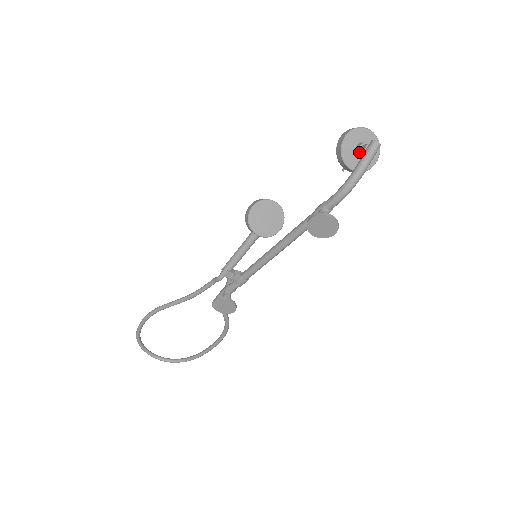
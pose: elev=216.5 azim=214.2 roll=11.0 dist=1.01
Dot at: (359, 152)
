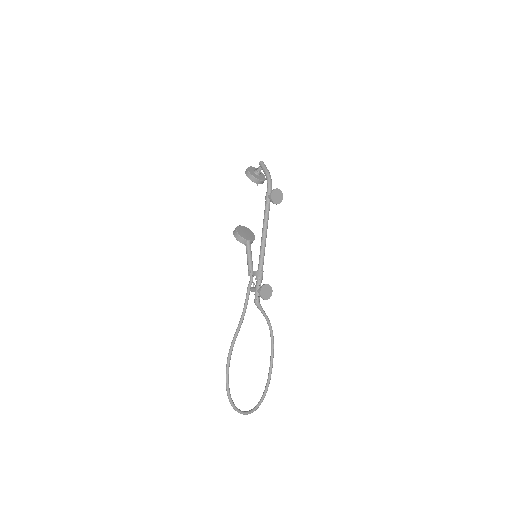
Dot at: (258, 172)
